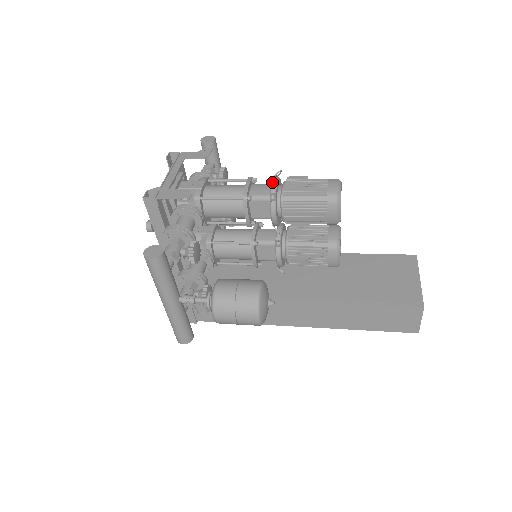
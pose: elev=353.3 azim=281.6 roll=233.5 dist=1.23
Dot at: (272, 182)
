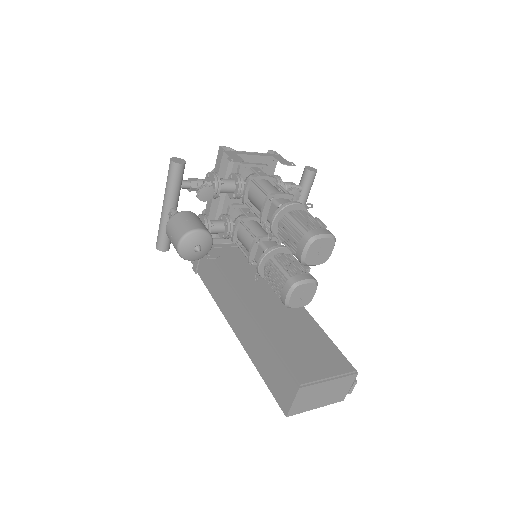
Dot at: (293, 201)
